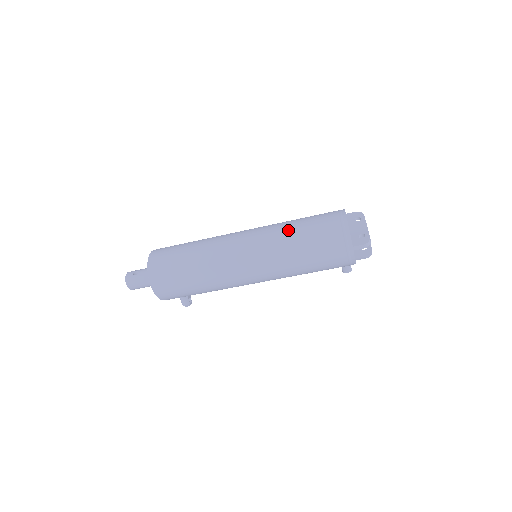
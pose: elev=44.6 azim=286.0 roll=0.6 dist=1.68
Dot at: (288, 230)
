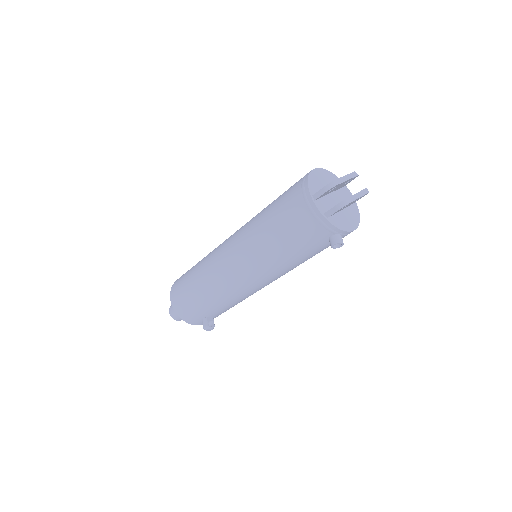
Dot at: occluded
